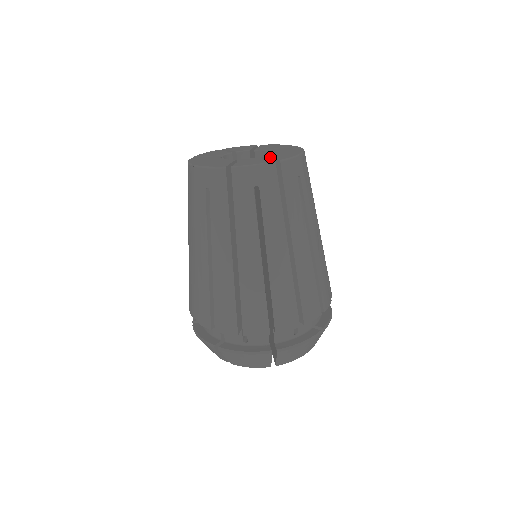
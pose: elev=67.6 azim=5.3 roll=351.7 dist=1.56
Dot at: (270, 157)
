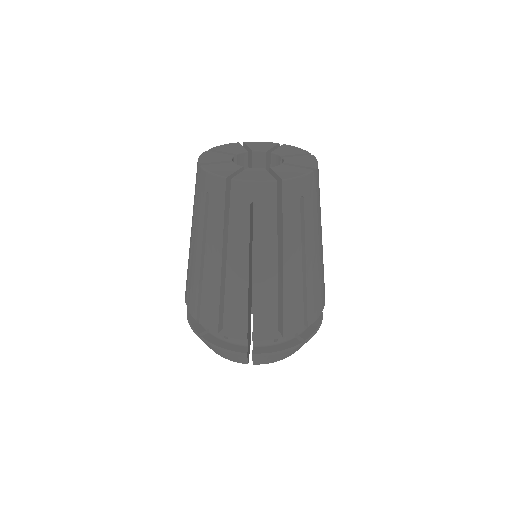
Dot at: (296, 164)
